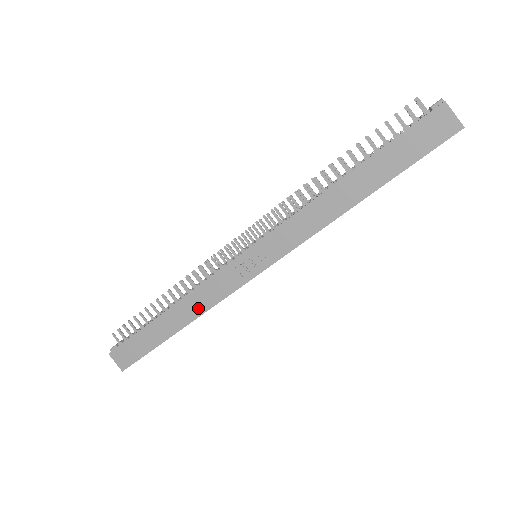
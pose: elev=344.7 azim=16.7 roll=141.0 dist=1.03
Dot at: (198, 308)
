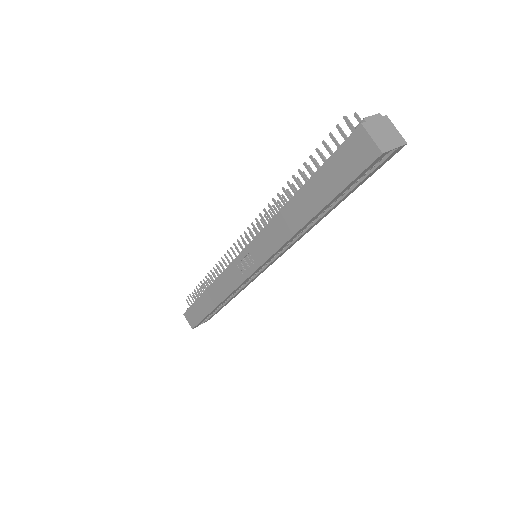
Dot at: (222, 293)
